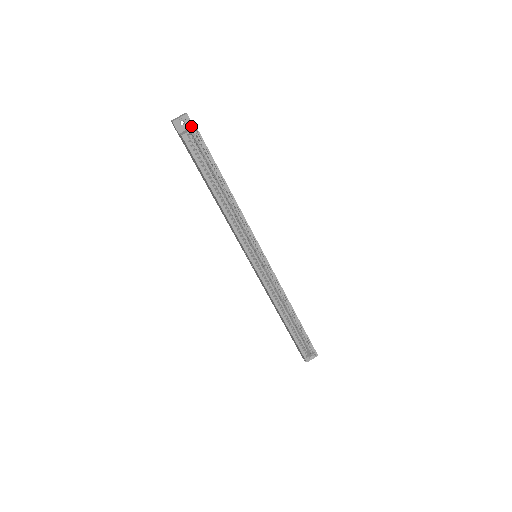
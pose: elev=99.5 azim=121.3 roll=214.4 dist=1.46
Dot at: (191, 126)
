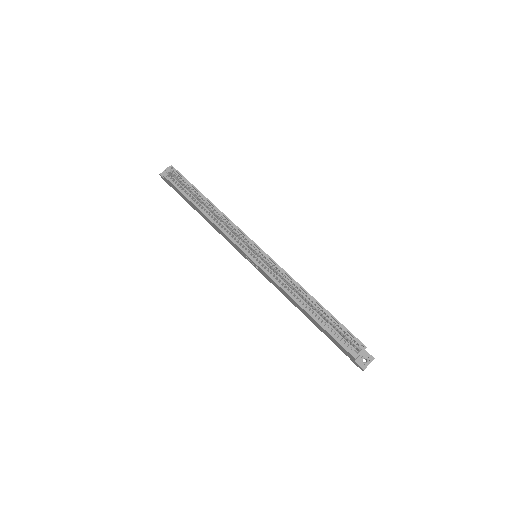
Dot at: occluded
